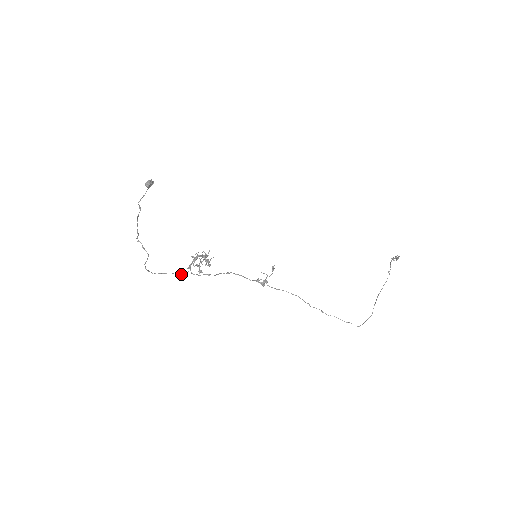
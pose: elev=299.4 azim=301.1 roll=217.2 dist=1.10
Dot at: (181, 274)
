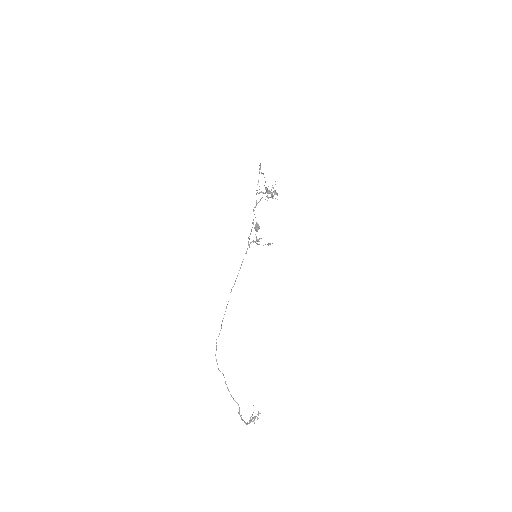
Dot at: occluded
